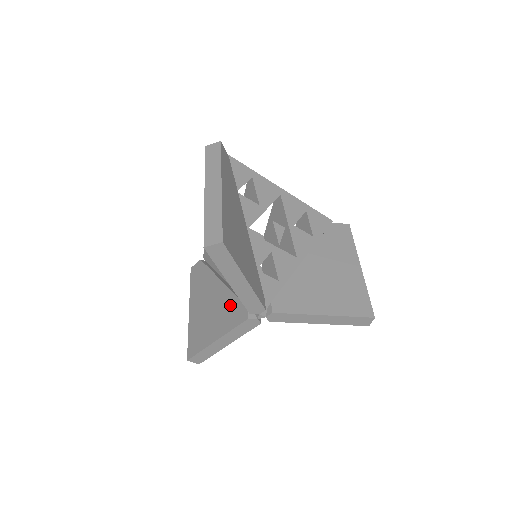
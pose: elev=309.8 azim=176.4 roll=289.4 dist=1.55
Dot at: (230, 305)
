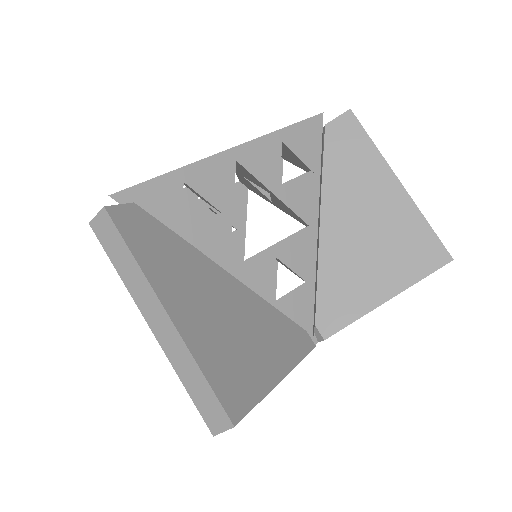
Dot at: occluded
